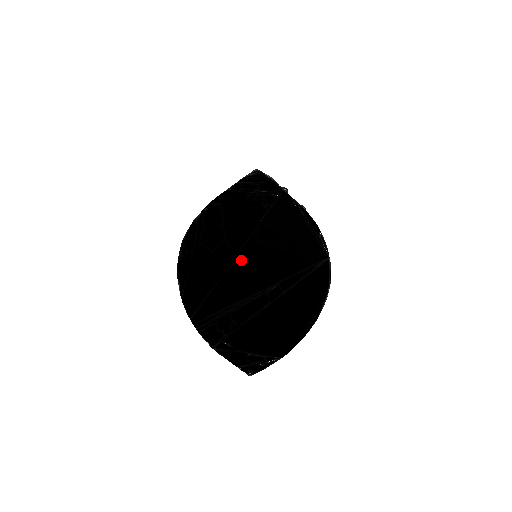
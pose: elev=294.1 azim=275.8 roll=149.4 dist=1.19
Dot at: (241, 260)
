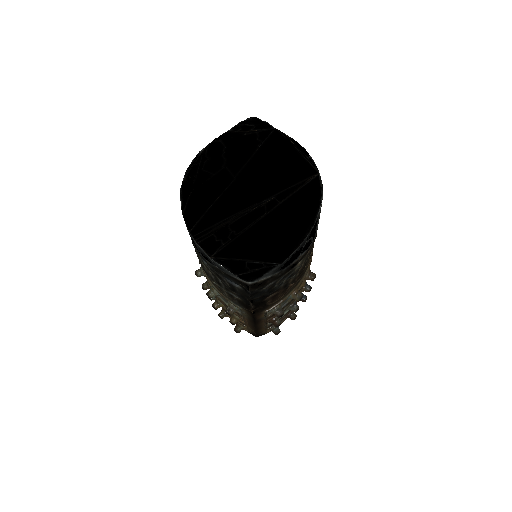
Dot at: (239, 180)
